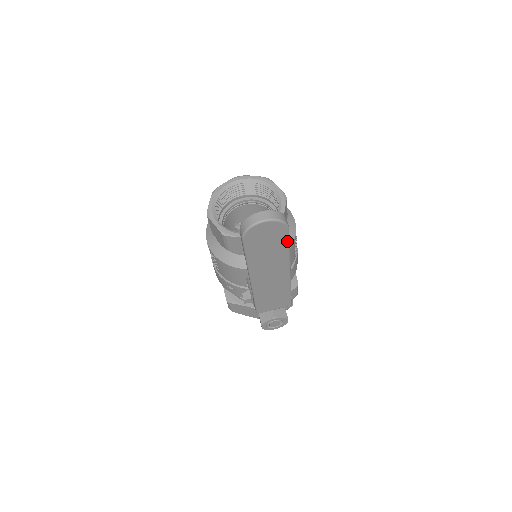
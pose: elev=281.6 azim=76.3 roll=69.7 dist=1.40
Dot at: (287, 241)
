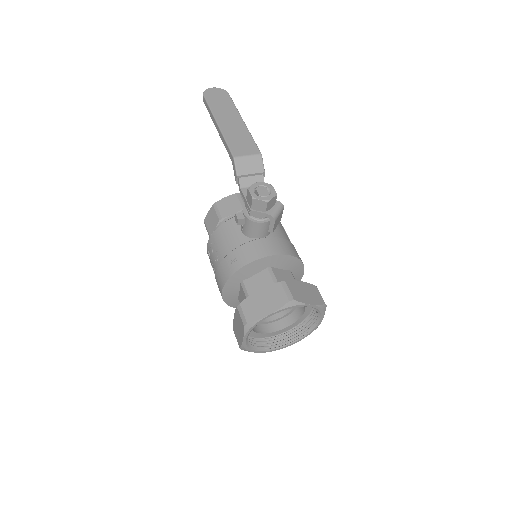
Dot at: (231, 100)
